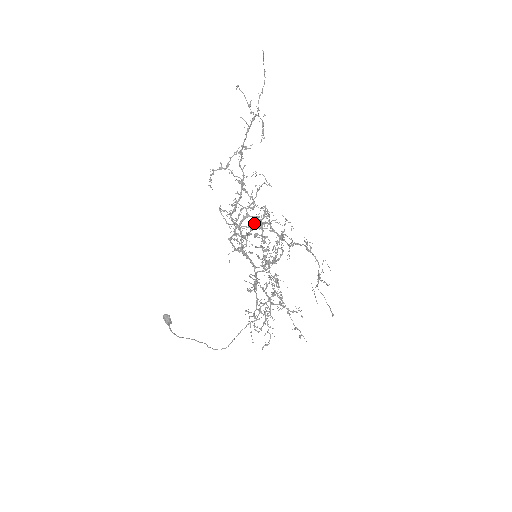
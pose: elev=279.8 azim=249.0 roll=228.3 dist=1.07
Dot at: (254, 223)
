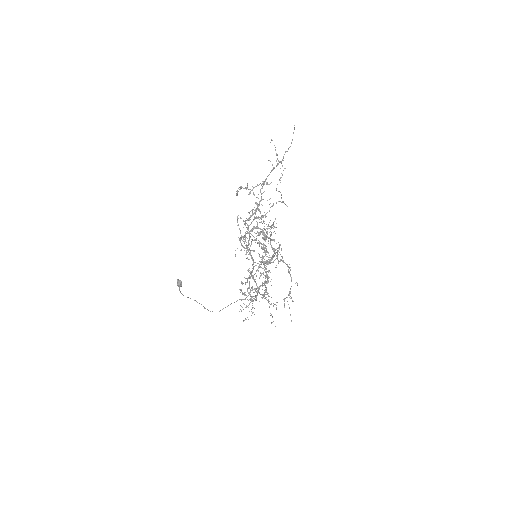
Dot at: (261, 231)
